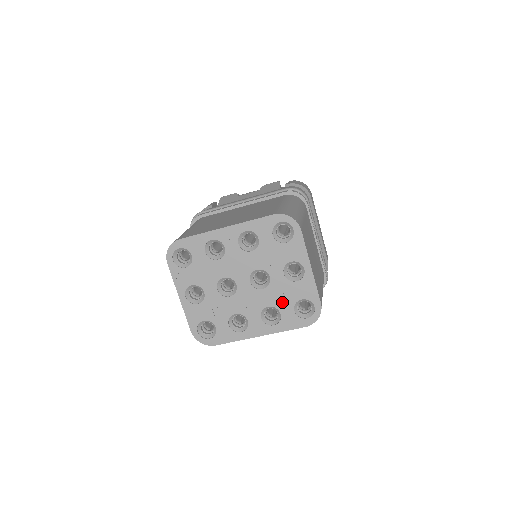
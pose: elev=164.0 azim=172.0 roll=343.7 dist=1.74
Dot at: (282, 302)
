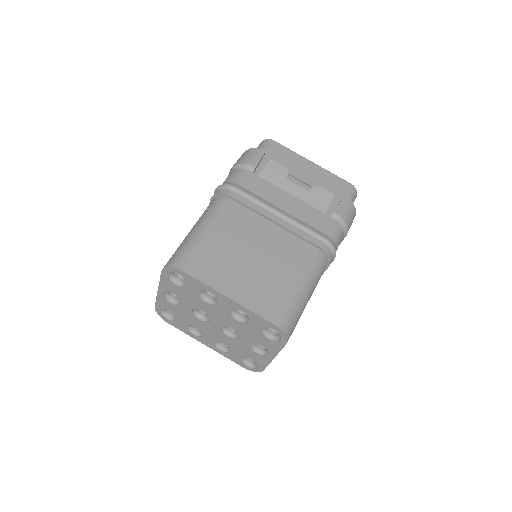
Dot at: (237, 350)
